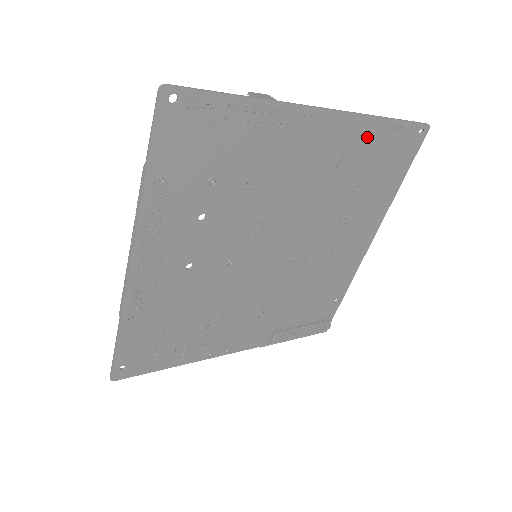
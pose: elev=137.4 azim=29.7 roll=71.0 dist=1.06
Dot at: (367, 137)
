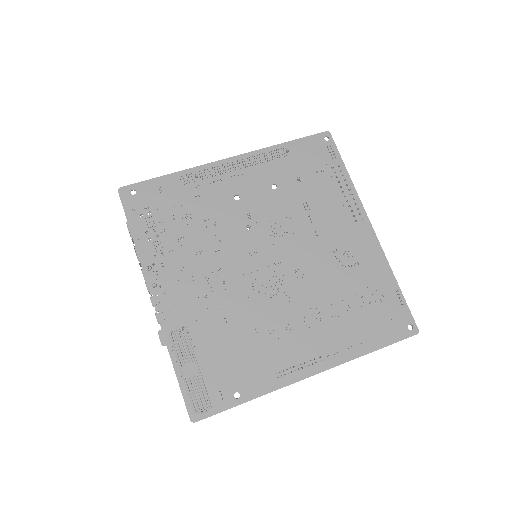
Dot at: (378, 275)
